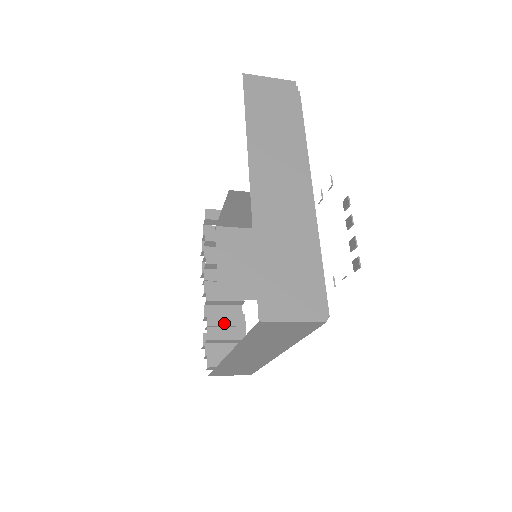
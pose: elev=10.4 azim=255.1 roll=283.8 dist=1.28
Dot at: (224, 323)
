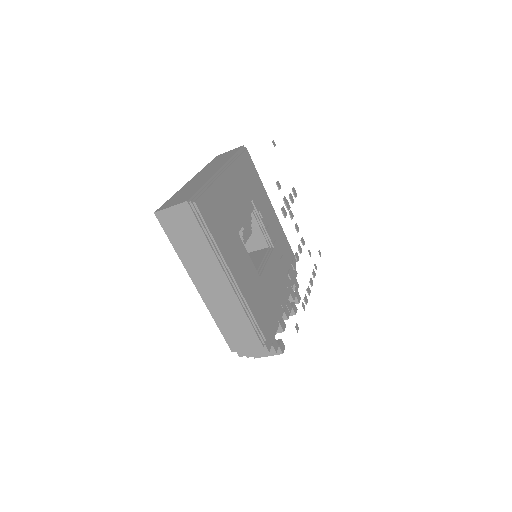
Dot at: occluded
